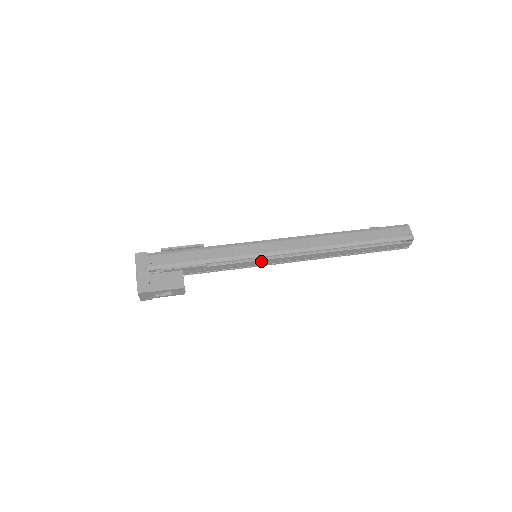
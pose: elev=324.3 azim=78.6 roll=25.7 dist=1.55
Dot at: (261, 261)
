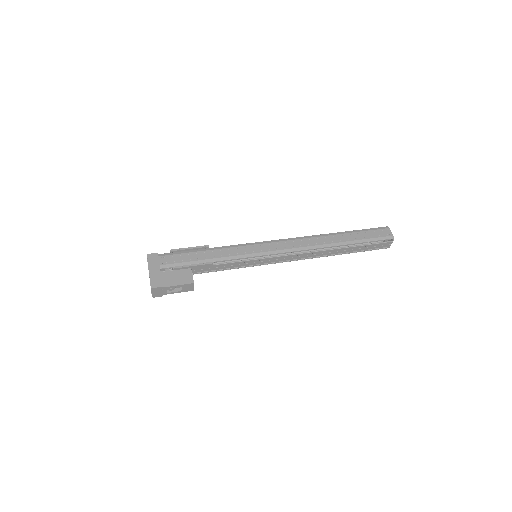
Dot at: (261, 260)
